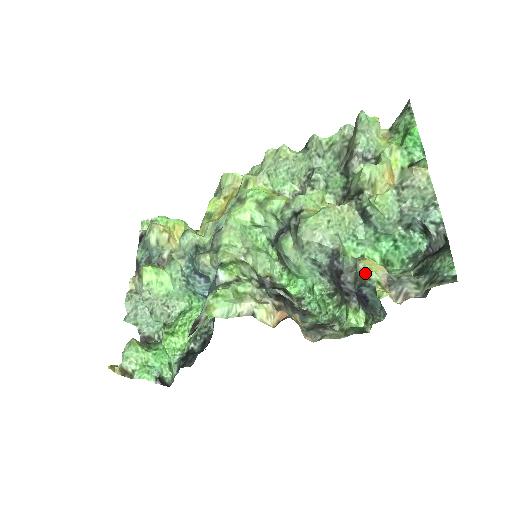
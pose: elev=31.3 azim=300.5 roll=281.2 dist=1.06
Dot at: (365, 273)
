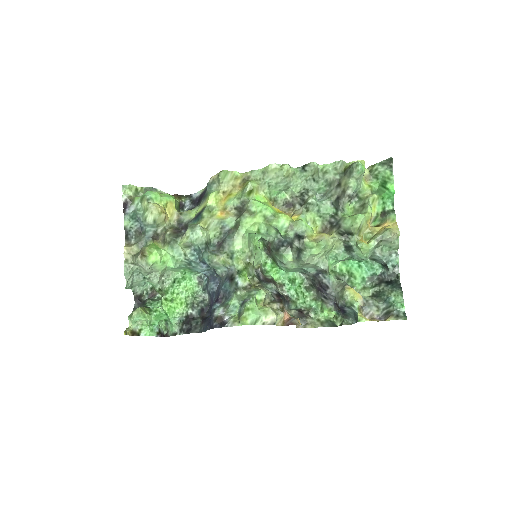
Dot at: (350, 299)
